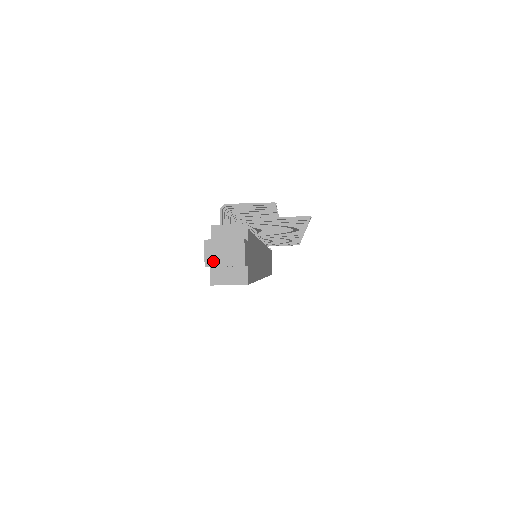
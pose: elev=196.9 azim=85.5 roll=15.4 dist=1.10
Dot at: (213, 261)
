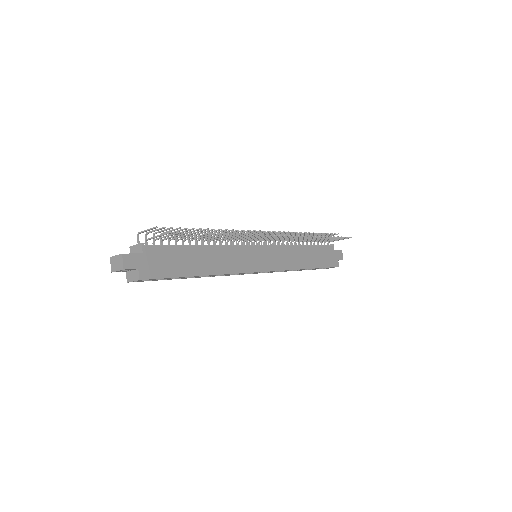
Dot at: (114, 269)
